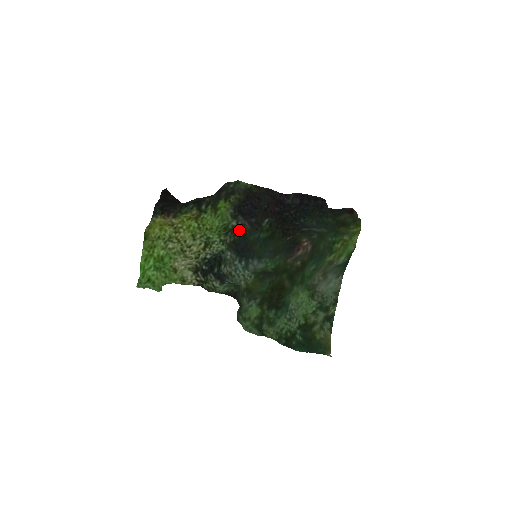
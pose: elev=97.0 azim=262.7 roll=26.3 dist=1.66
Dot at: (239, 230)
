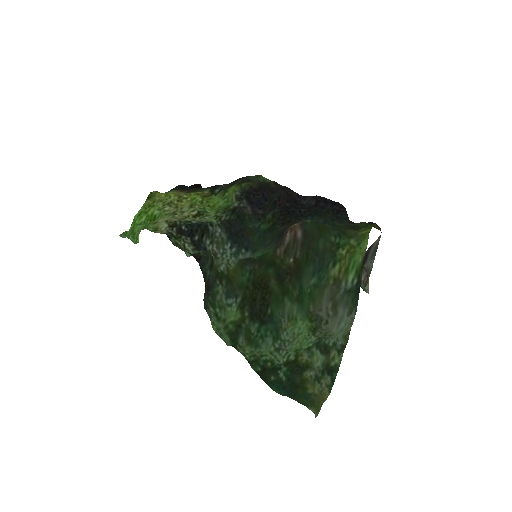
Dot at: (238, 211)
